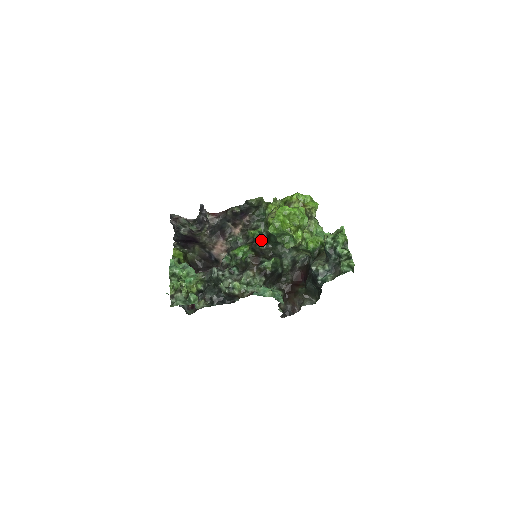
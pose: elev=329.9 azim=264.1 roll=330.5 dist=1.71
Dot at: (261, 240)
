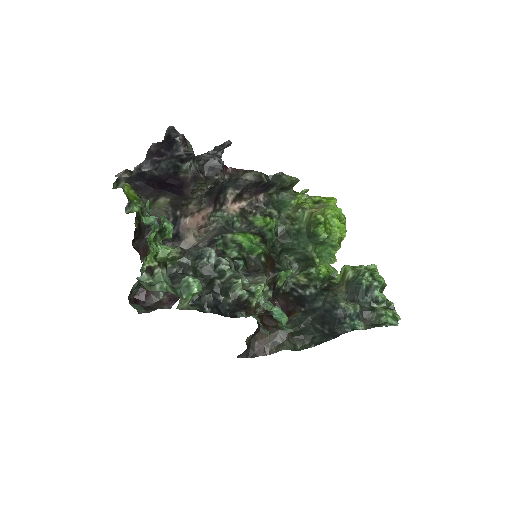
Dot at: (272, 237)
